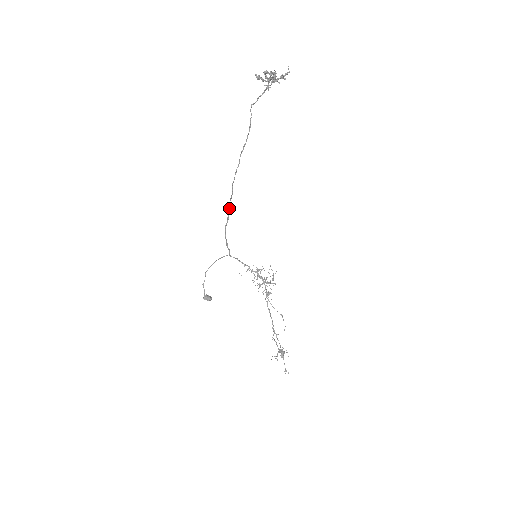
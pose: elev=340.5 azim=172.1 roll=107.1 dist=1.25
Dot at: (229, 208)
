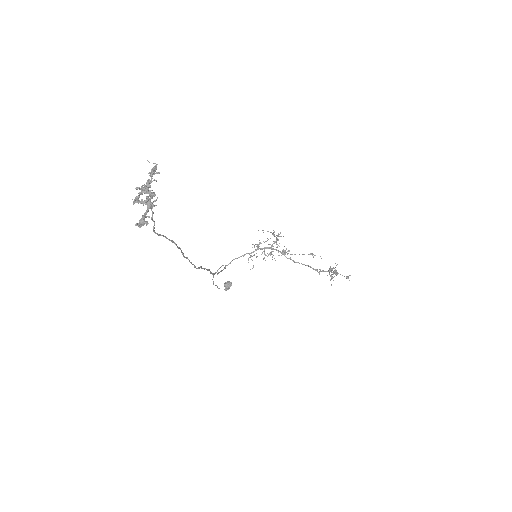
Dot at: occluded
